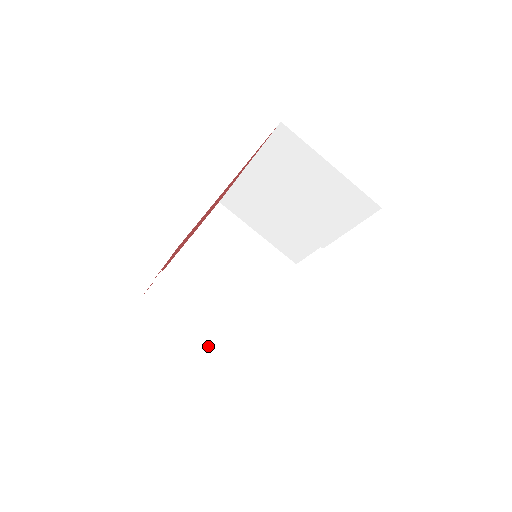
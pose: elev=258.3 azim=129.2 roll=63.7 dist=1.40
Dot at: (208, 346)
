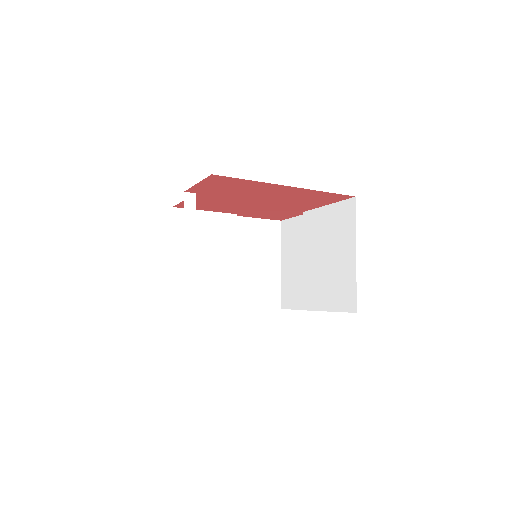
Dot at: (172, 276)
